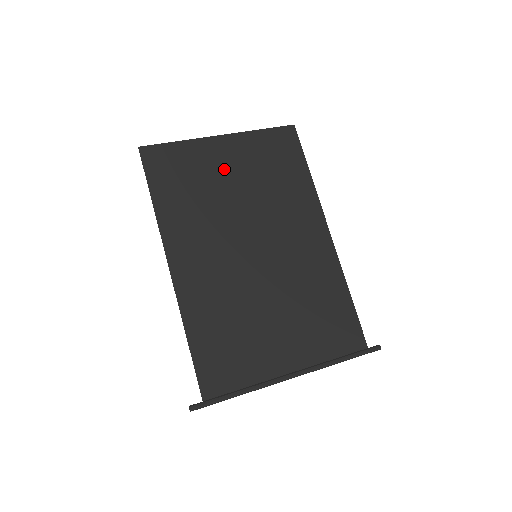
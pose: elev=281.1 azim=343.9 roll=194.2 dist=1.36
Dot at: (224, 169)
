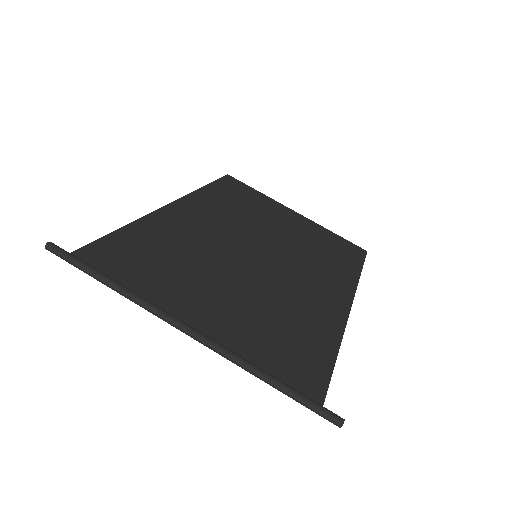
Dot at: (281, 219)
